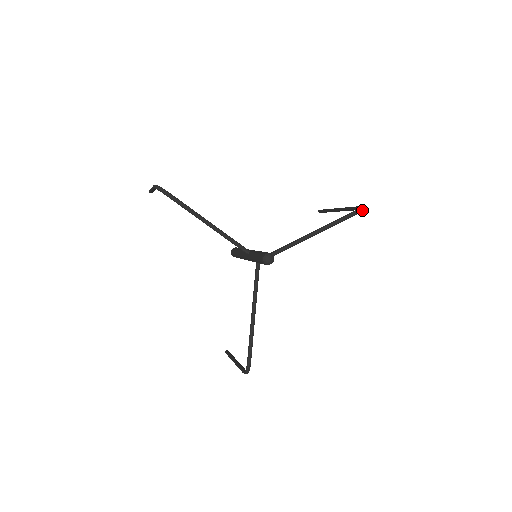
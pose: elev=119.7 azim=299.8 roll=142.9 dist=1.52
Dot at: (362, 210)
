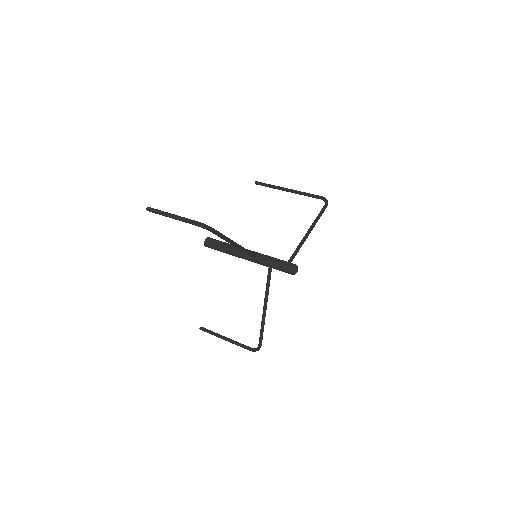
Dot at: occluded
